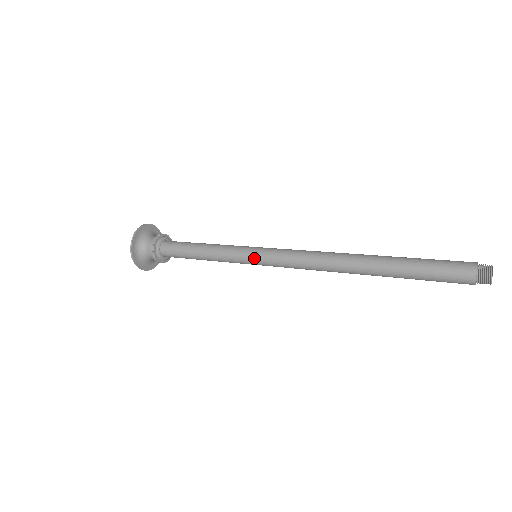
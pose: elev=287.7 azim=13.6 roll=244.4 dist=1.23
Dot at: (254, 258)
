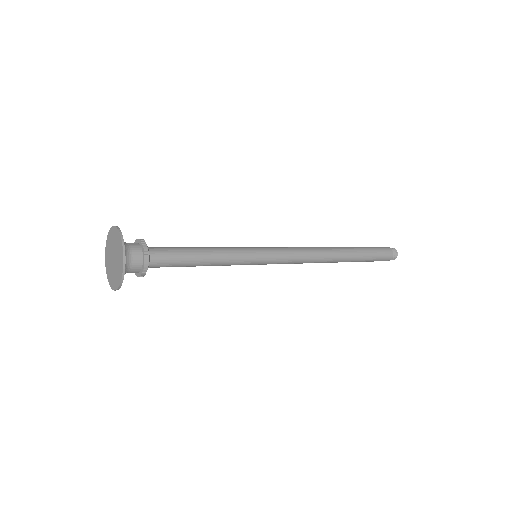
Dot at: (260, 264)
